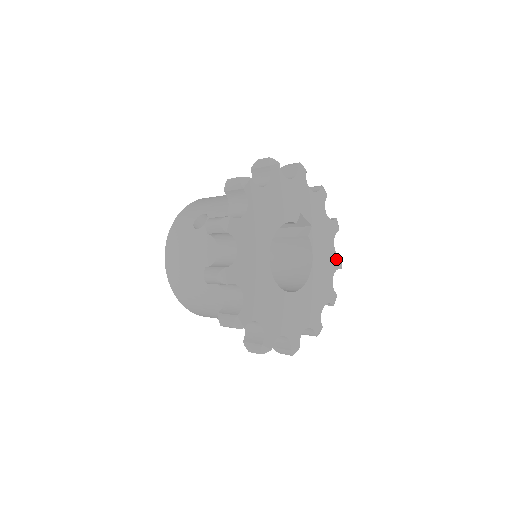
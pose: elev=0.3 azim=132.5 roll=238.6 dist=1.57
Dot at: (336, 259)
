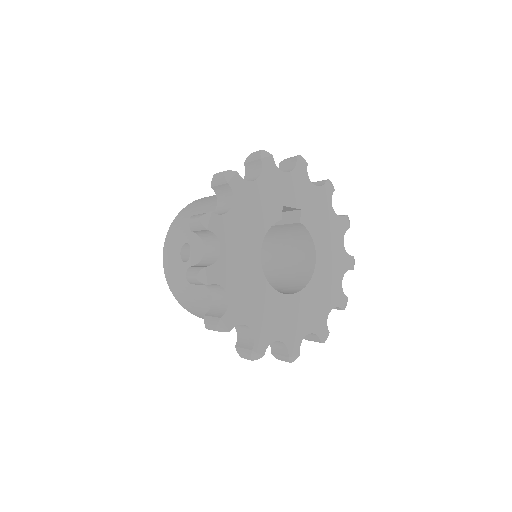
Dot at: (341, 222)
